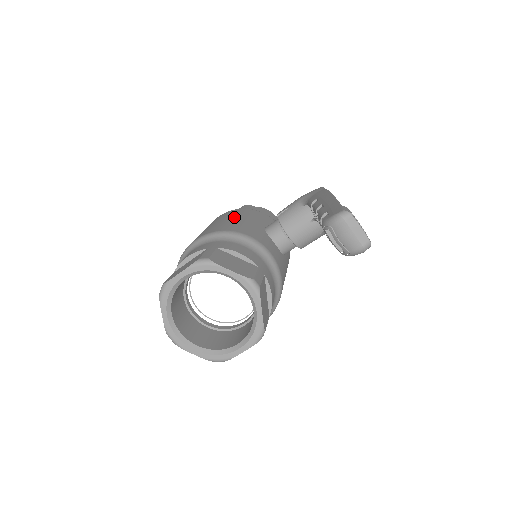
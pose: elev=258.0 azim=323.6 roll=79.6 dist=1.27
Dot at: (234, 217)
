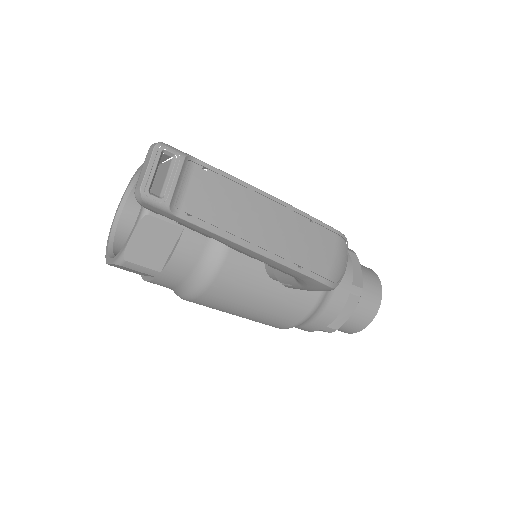
Dot at: occluded
